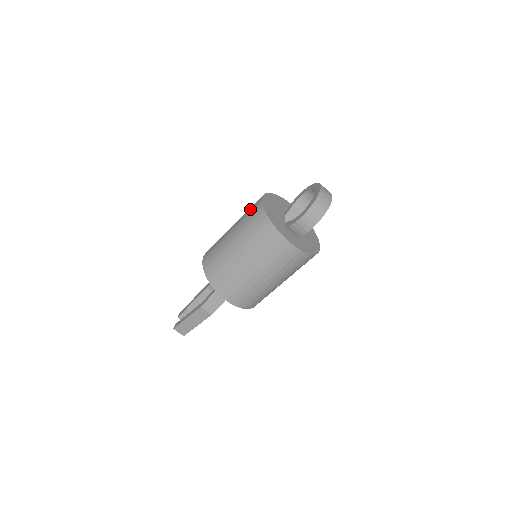
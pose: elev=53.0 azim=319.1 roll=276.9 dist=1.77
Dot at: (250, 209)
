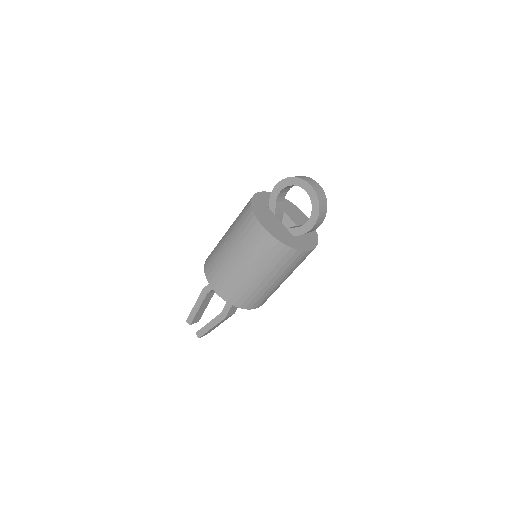
Dot at: (251, 239)
